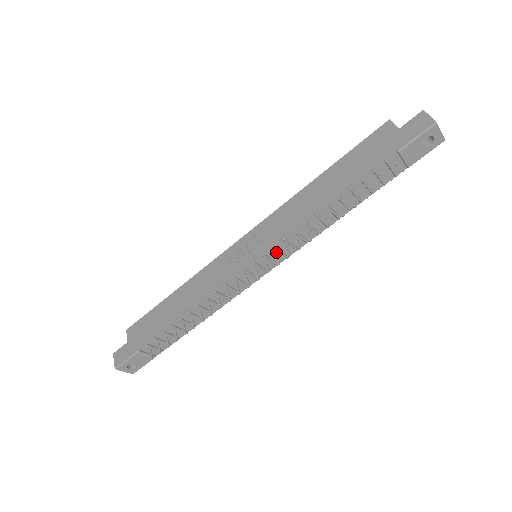
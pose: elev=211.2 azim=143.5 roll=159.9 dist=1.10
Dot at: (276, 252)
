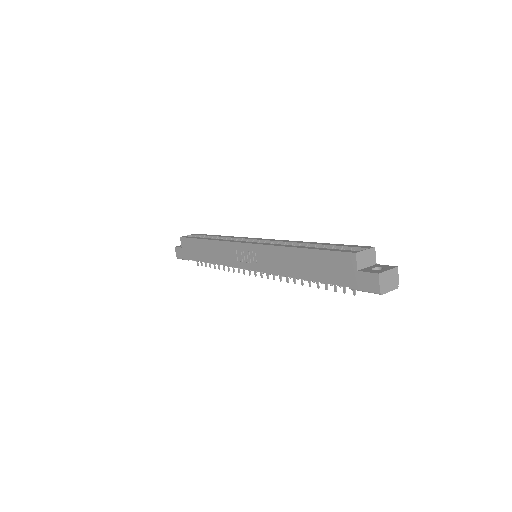
Dot at: occluded
